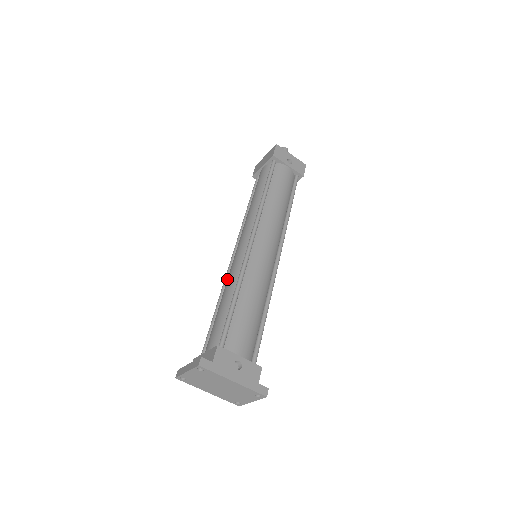
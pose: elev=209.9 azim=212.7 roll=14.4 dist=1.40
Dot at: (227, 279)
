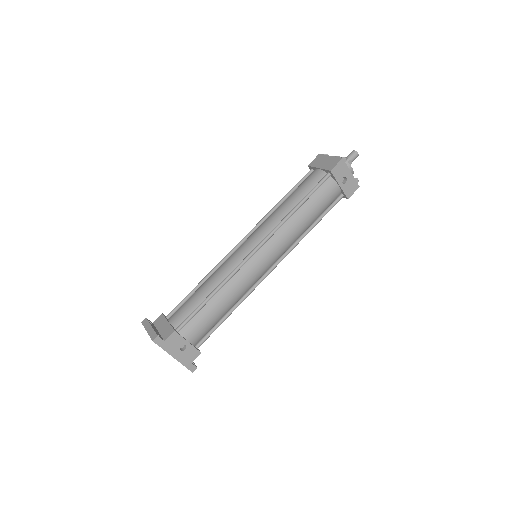
Dot at: (220, 267)
